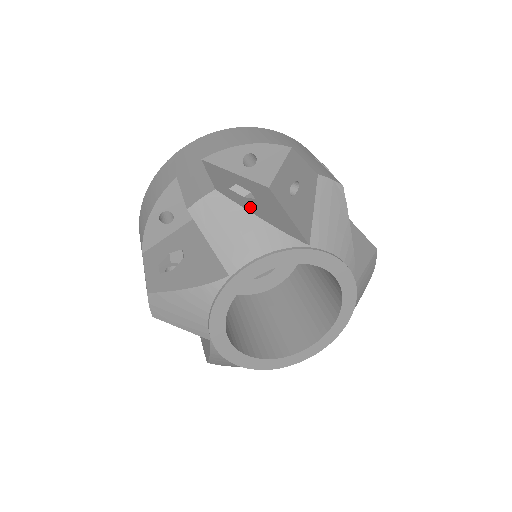
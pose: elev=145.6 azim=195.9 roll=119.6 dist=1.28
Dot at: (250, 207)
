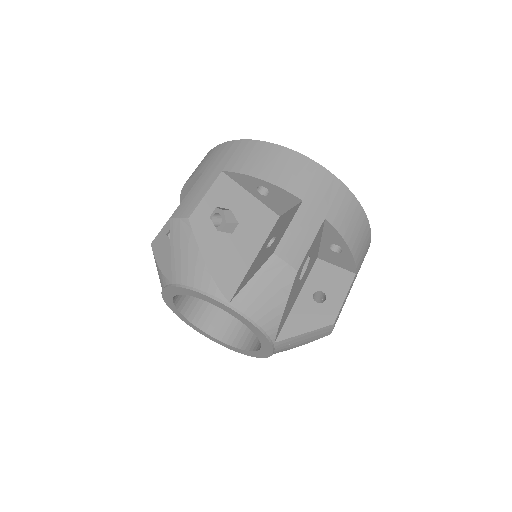
Dot at: (209, 245)
